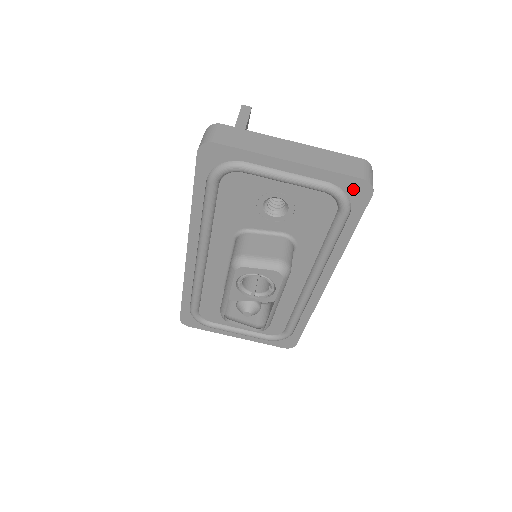
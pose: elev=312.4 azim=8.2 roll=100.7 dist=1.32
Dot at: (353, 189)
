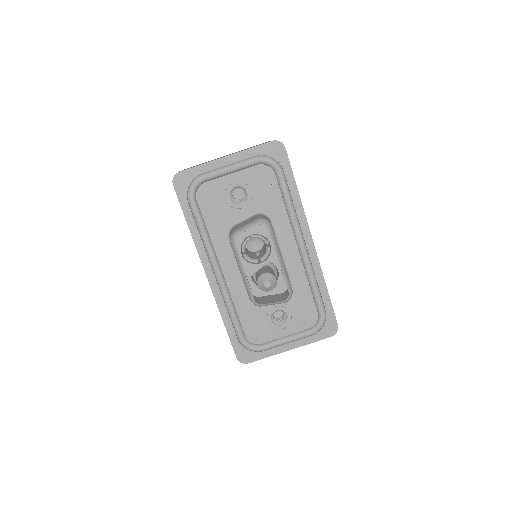
Dot at: (272, 151)
